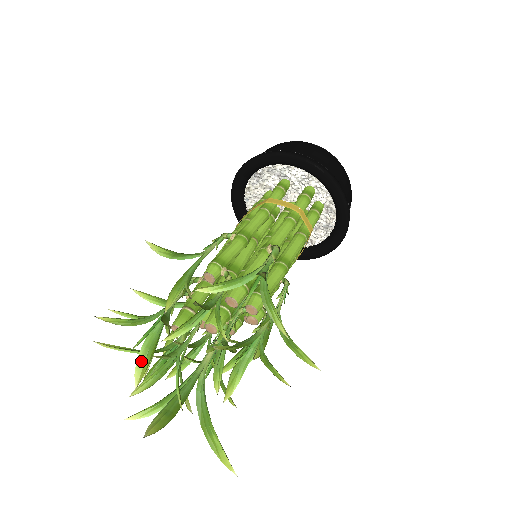
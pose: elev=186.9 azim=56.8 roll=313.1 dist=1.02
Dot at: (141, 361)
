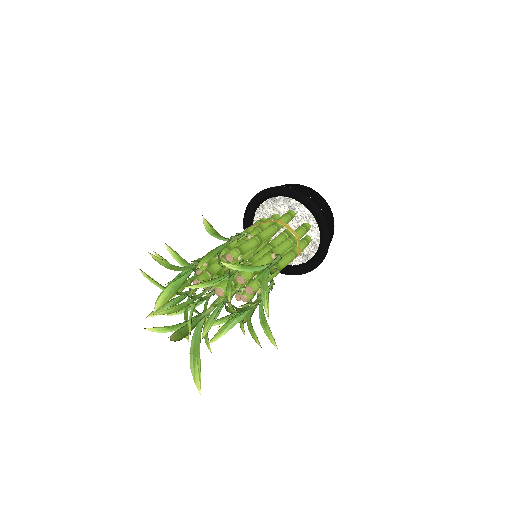
Dot at: (165, 295)
